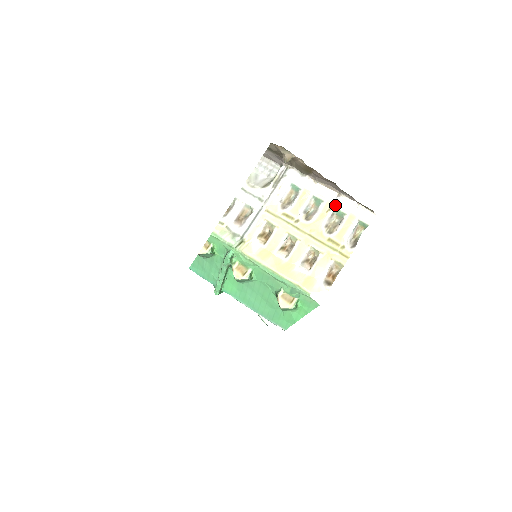
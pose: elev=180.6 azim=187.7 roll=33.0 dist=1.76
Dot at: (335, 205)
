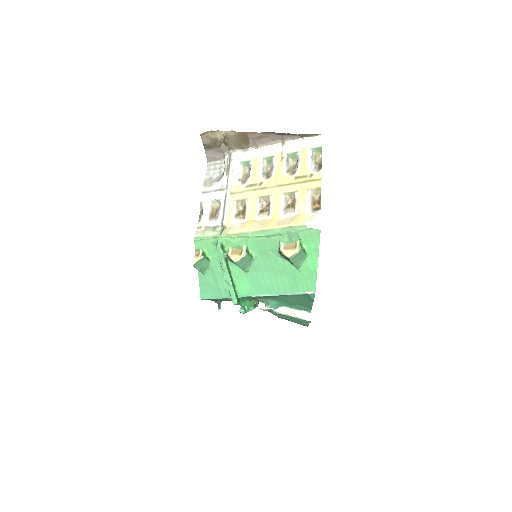
Dot at: (285, 152)
